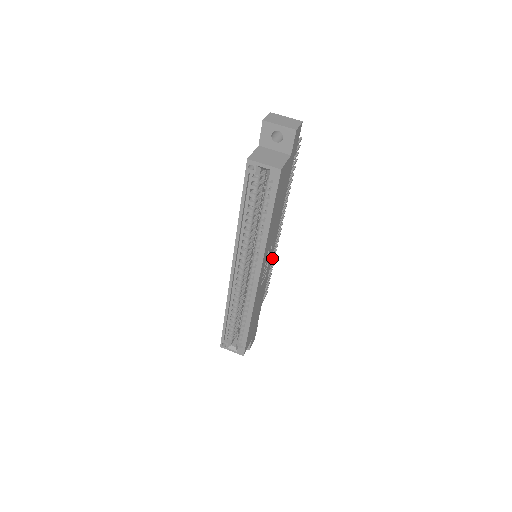
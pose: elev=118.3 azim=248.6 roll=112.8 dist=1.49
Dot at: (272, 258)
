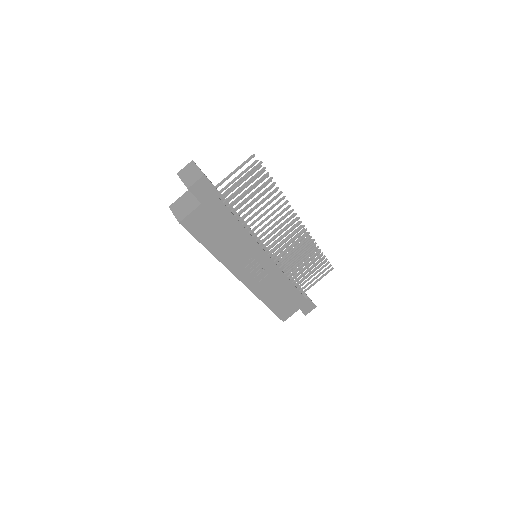
Dot at: (302, 249)
